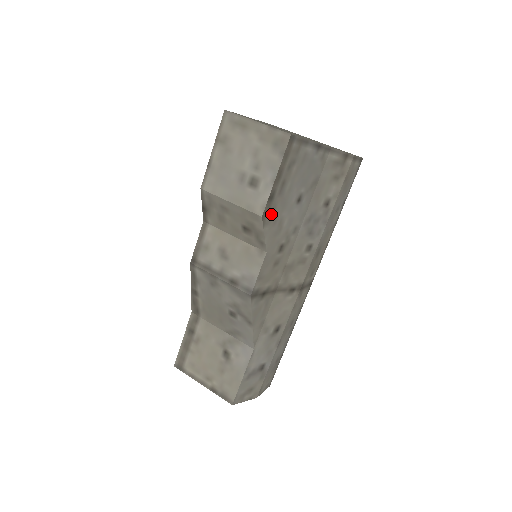
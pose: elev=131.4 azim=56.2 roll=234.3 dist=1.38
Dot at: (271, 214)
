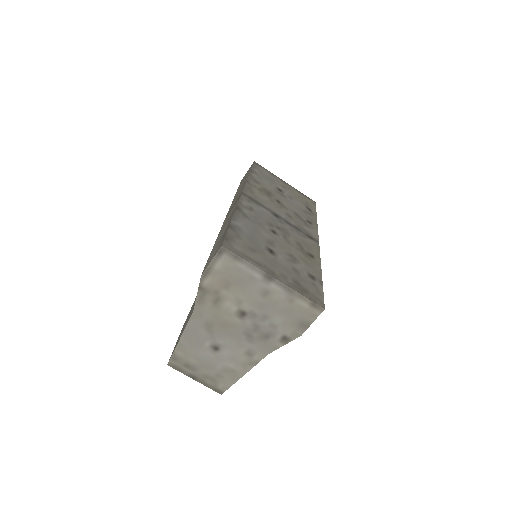
Dot at: occluded
